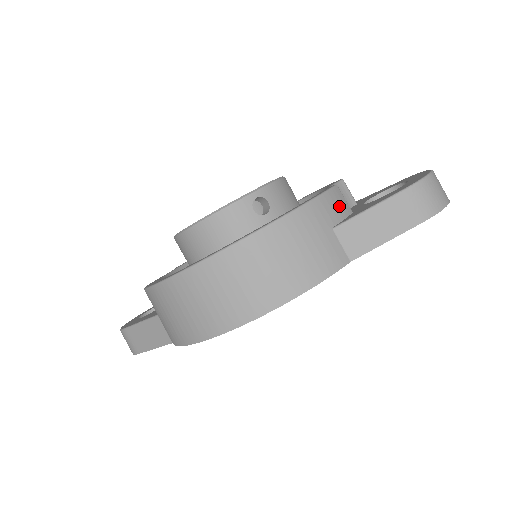
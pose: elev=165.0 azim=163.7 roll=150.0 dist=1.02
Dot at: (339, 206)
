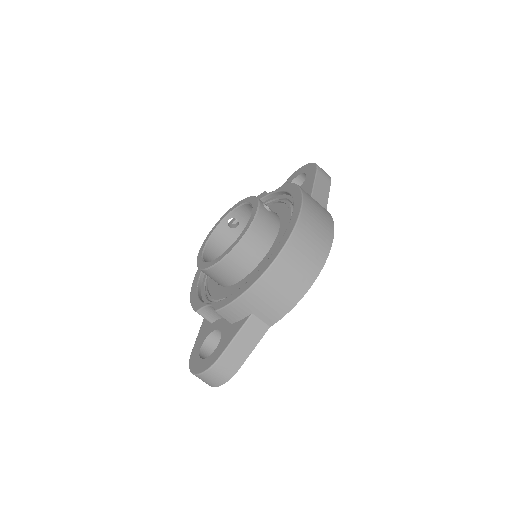
Dot at: occluded
